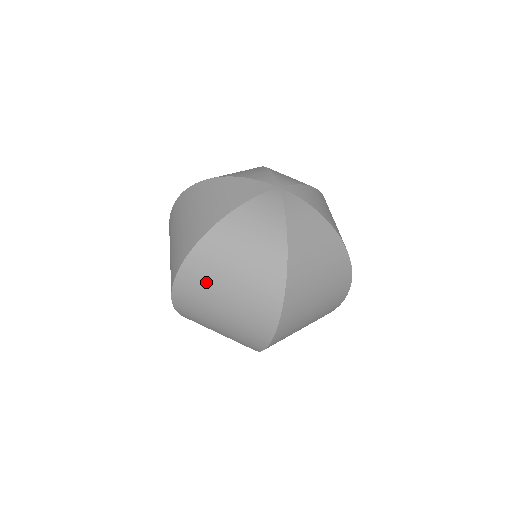
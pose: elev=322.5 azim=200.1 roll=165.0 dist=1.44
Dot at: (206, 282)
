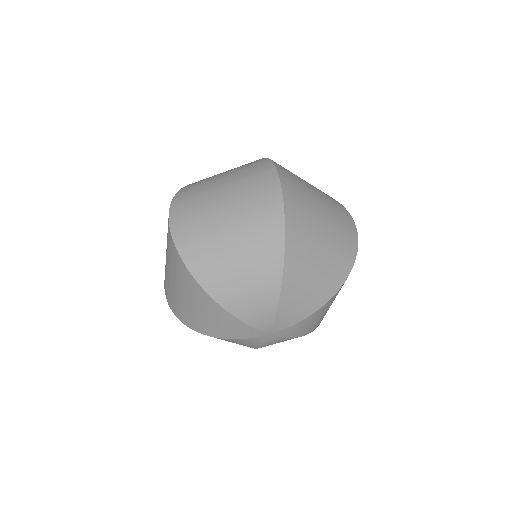
Dot at: occluded
